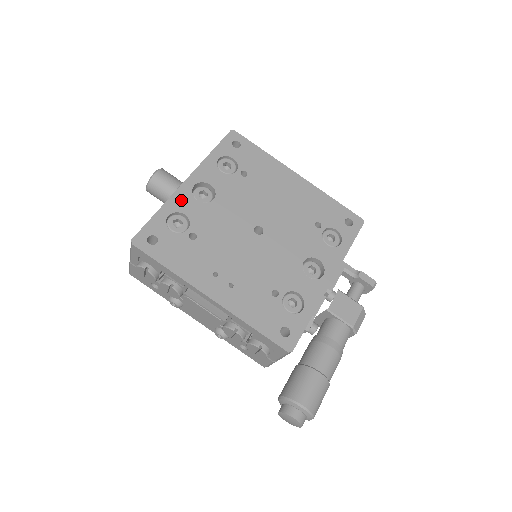
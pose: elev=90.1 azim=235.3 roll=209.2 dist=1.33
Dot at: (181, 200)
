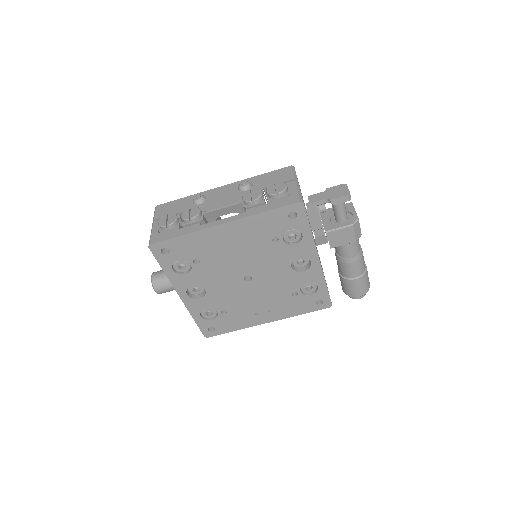
Dot at: (194, 306)
